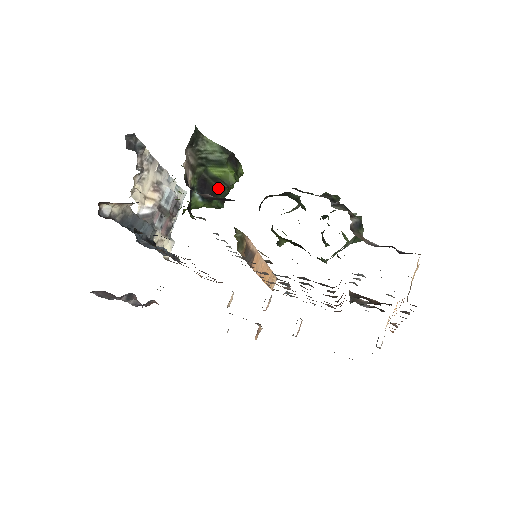
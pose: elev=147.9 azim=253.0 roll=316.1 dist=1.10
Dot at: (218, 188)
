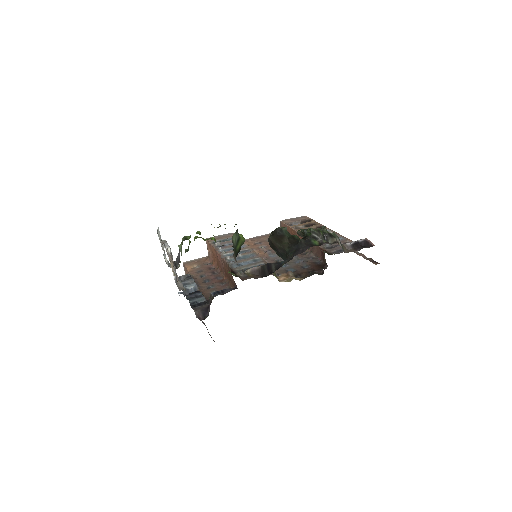
Dot at: occluded
